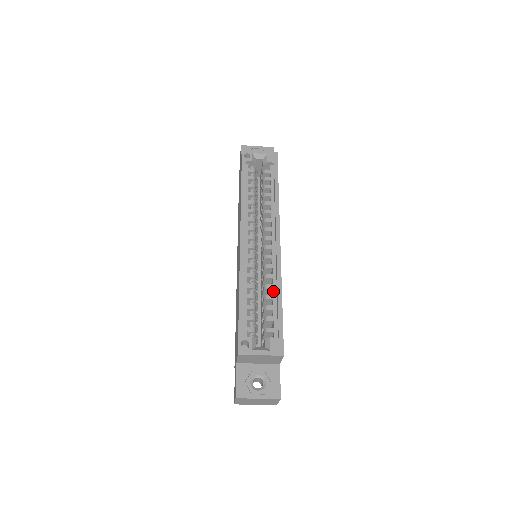
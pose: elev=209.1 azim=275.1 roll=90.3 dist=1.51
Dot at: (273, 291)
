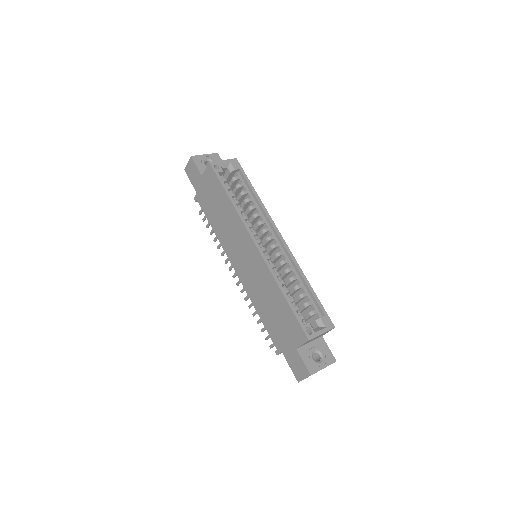
Dot at: (299, 281)
